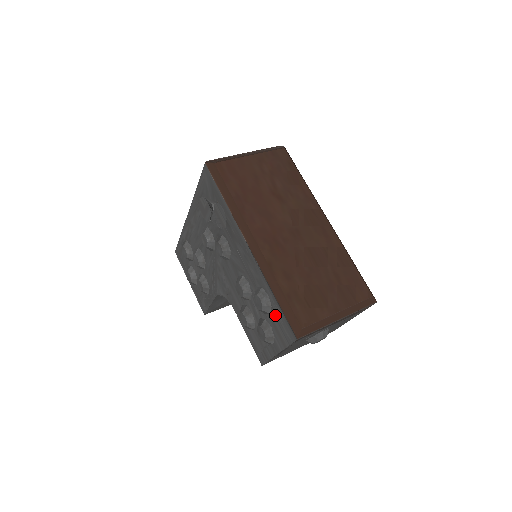
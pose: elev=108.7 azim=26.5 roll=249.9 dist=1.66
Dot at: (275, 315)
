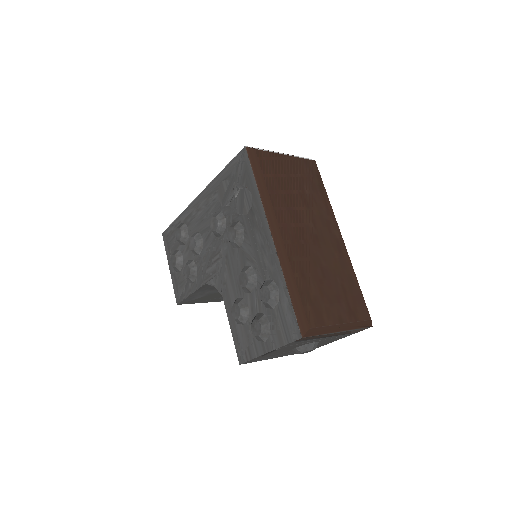
Dot at: (281, 310)
